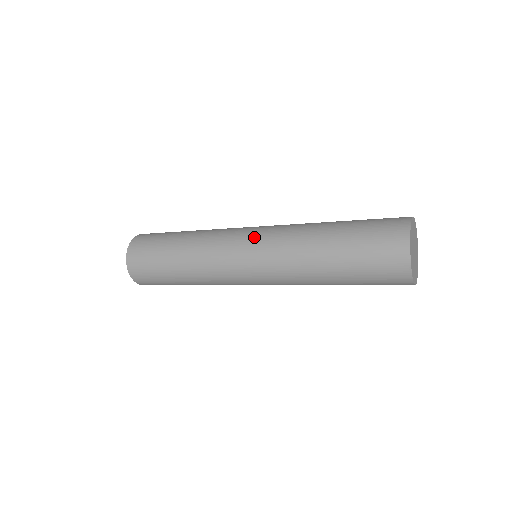
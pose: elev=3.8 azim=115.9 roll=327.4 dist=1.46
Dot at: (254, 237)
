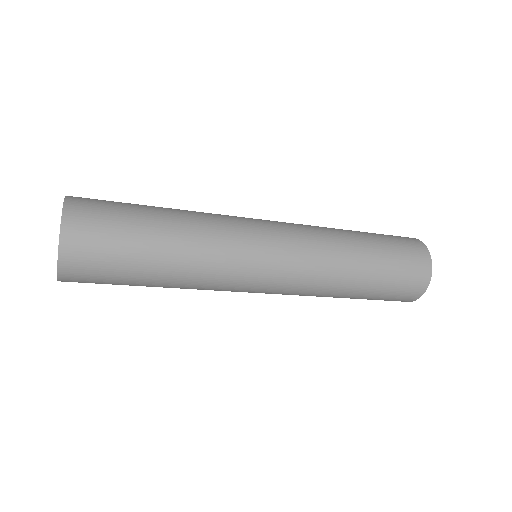
Dot at: (280, 228)
